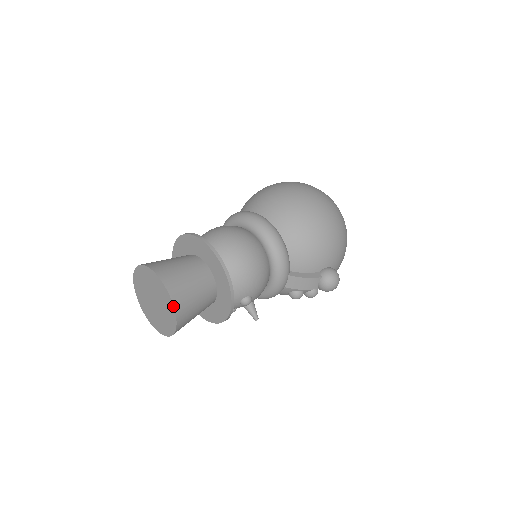
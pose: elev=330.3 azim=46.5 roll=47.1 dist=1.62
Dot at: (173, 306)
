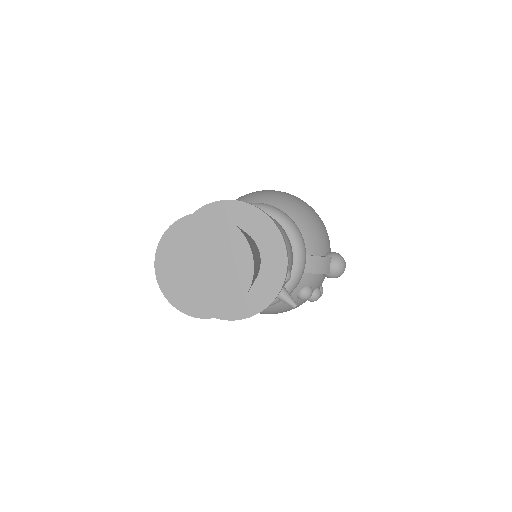
Dot at: (248, 243)
